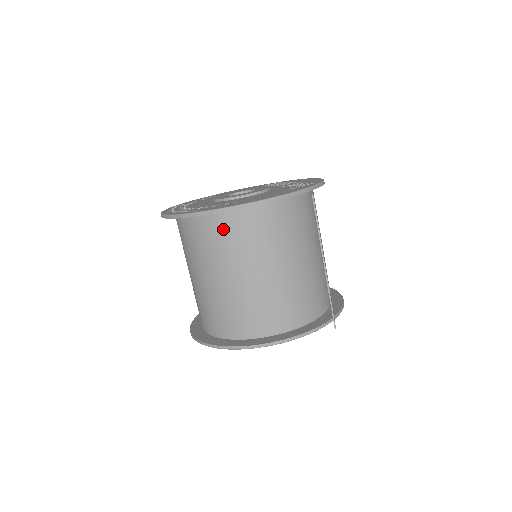
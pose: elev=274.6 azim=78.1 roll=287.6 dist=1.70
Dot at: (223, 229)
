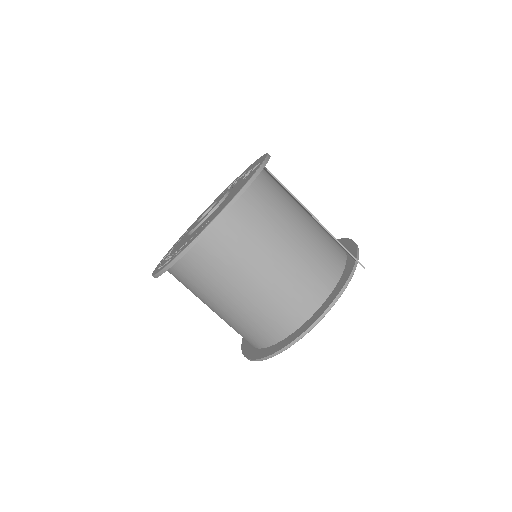
Dot at: (213, 251)
